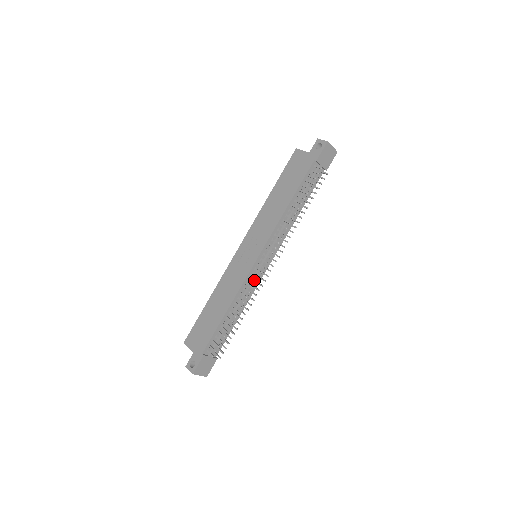
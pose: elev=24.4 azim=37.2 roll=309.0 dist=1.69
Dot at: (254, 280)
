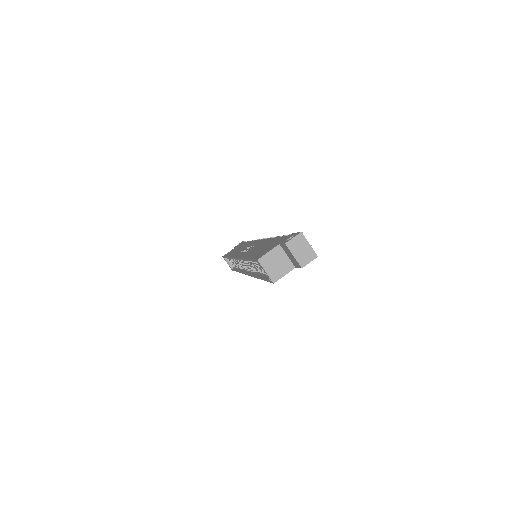
Dot at: occluded
